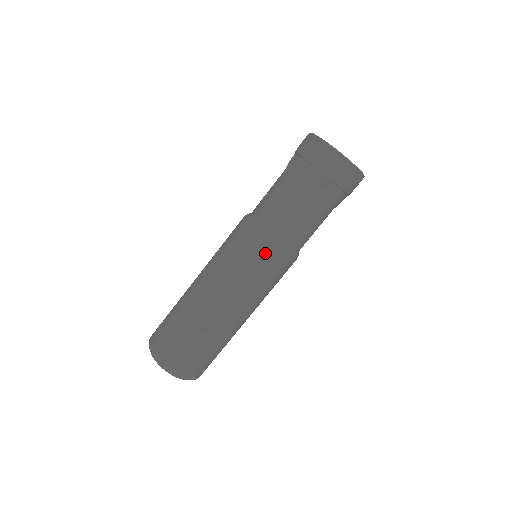
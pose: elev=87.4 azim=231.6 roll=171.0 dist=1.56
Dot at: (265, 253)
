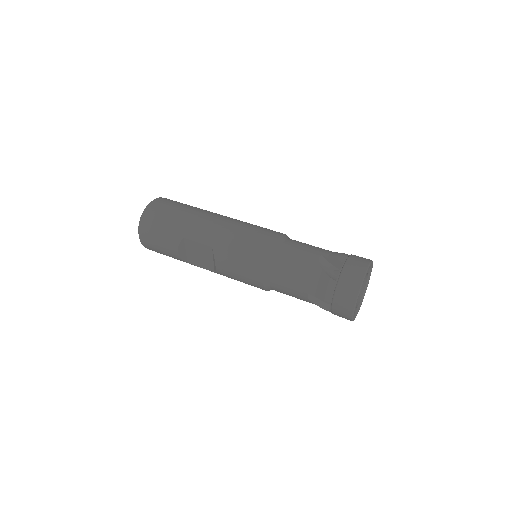
Dot at: (254, 281)
